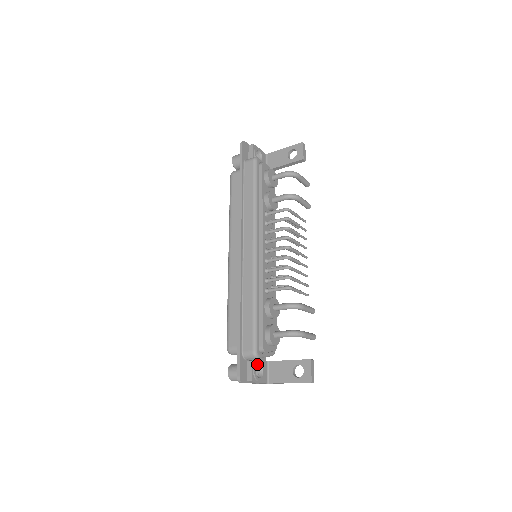
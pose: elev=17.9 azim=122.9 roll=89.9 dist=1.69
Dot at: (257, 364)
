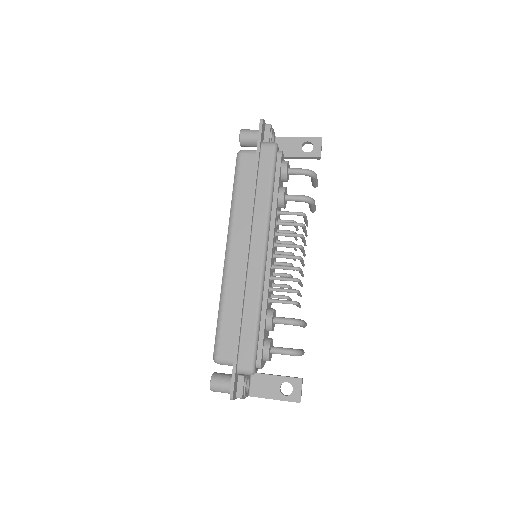
Dot at: (247, 379)
